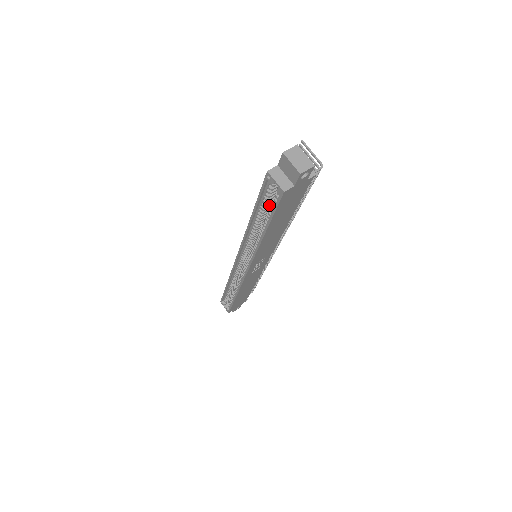
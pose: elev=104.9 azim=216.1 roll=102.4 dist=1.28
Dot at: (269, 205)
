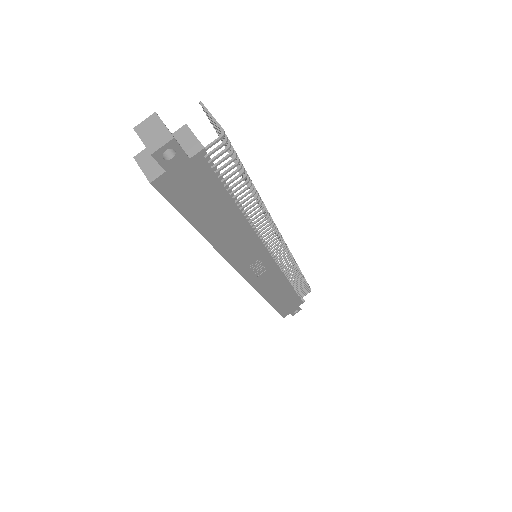
Dot at: occluded
